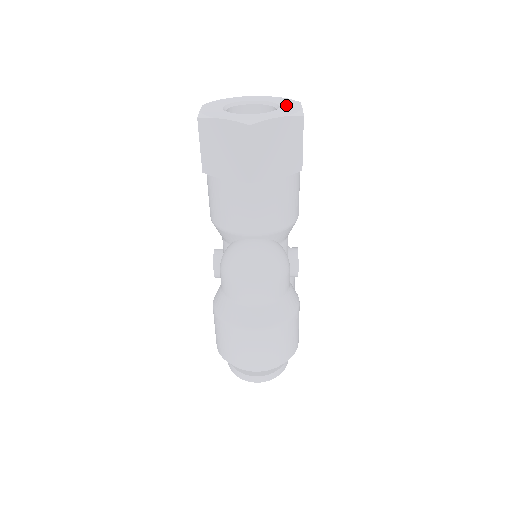
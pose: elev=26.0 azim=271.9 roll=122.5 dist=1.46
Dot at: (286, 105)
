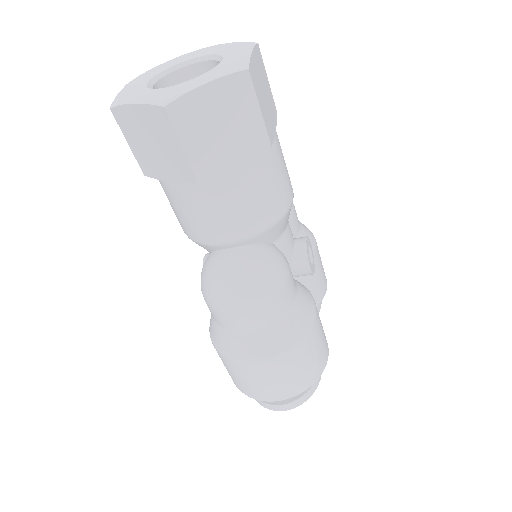
Dot at: (231, 55)
